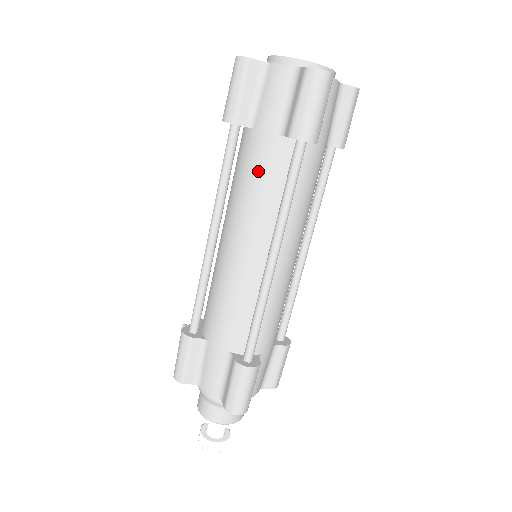
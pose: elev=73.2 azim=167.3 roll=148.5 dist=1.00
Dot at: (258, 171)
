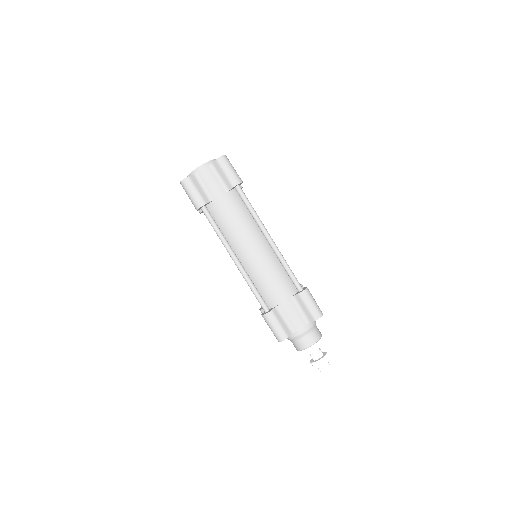
Dot at: occluded
